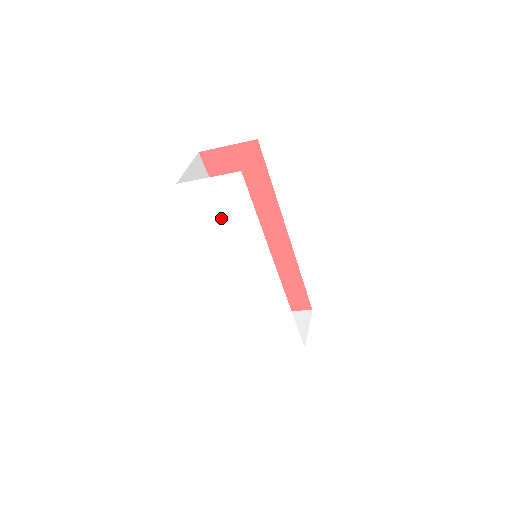
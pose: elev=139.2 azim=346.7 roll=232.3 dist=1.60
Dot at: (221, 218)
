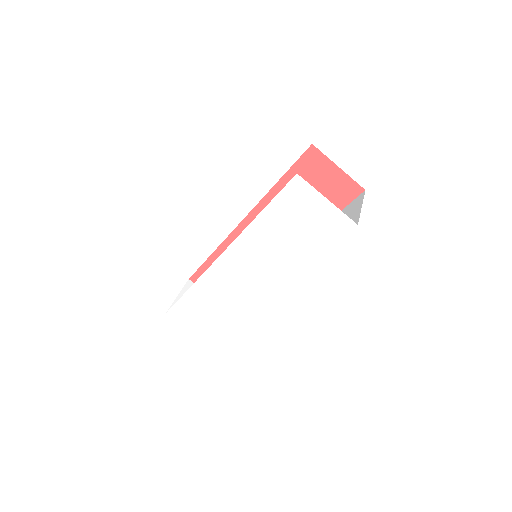
Dot at: (291, 228)
